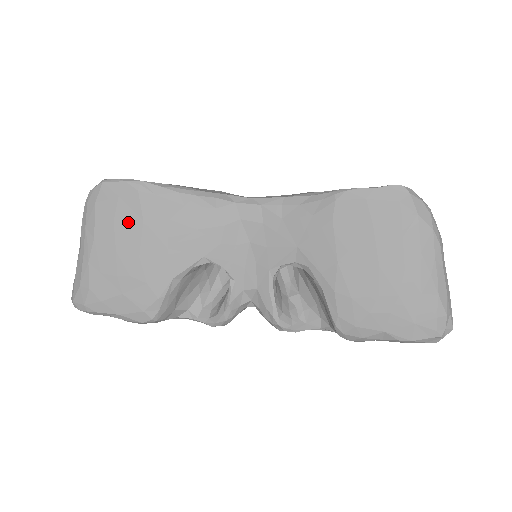
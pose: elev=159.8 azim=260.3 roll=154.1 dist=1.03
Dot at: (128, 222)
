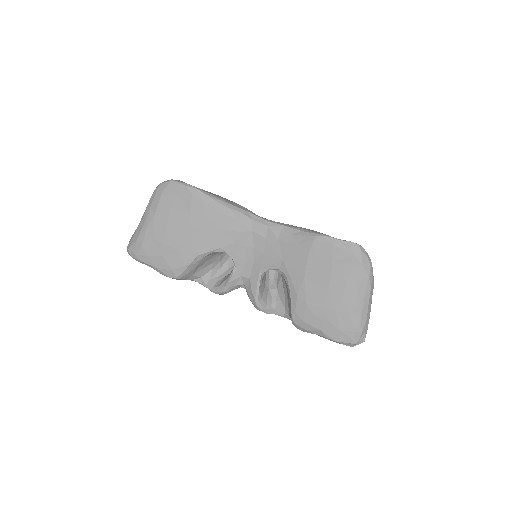
Dot at: (180, 211)
